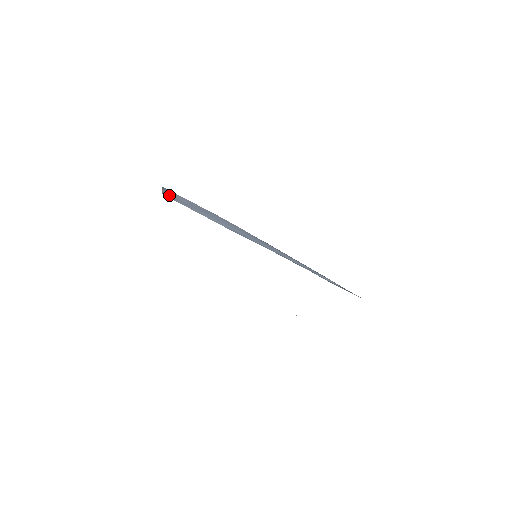
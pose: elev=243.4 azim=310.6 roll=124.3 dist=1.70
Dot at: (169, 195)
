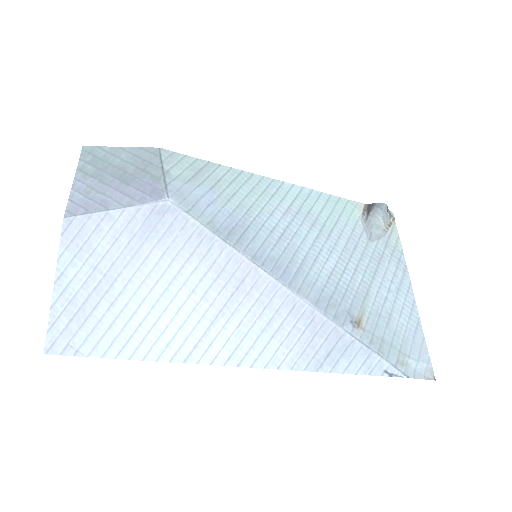
Dot at: (62, 309)
